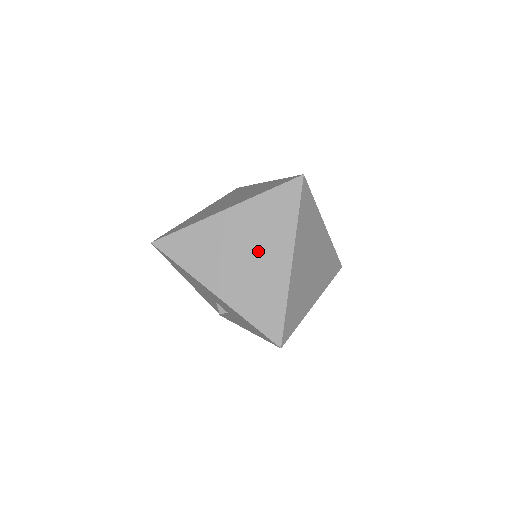
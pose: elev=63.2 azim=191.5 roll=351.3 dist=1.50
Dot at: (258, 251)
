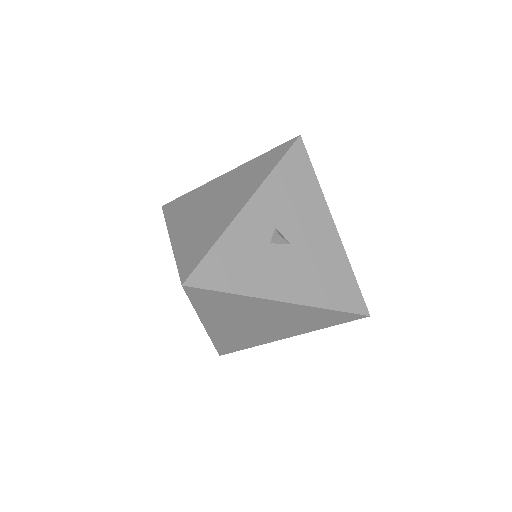
Dot at: occluded
